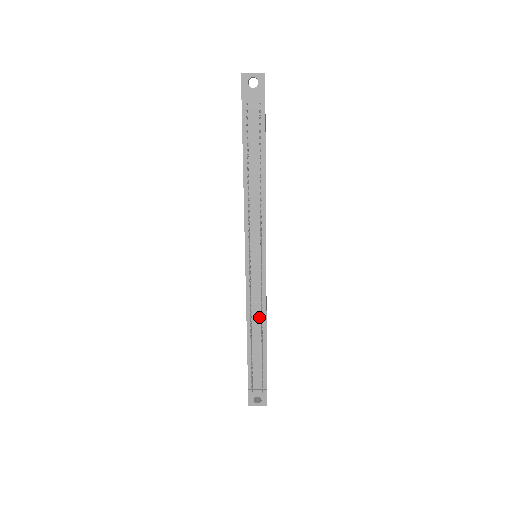
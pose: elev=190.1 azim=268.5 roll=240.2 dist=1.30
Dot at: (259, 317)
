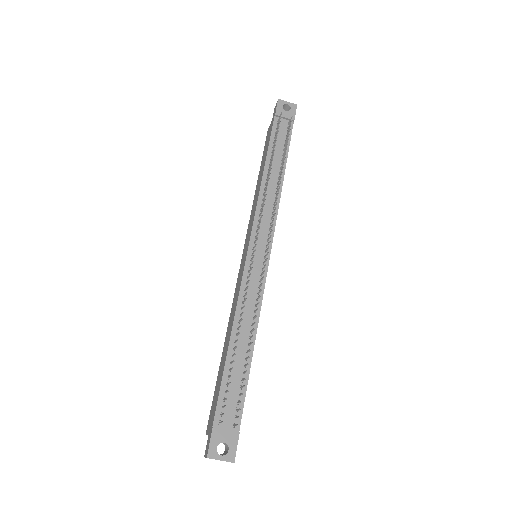
Dot at: (250, 318)
